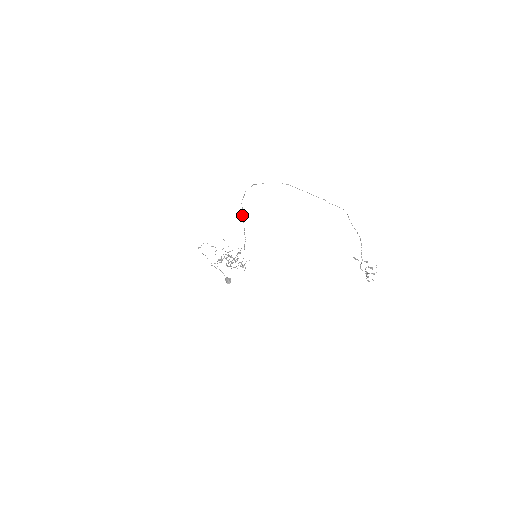
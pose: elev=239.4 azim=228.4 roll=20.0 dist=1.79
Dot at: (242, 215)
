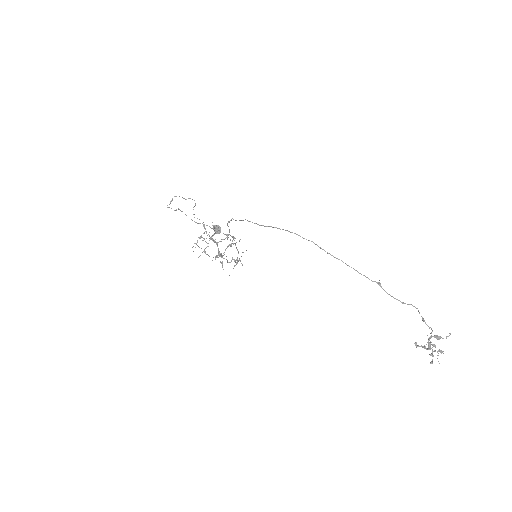
Dot at: occluded
